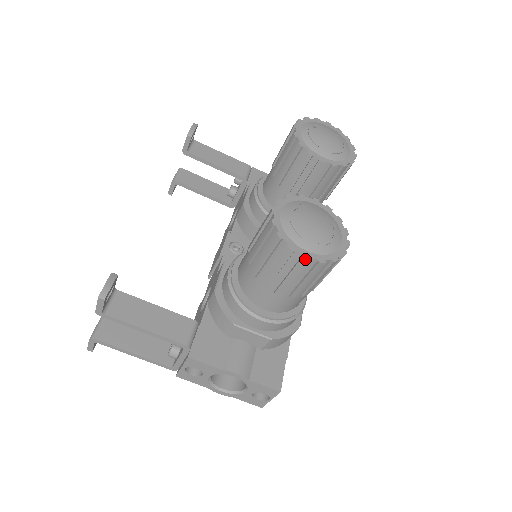
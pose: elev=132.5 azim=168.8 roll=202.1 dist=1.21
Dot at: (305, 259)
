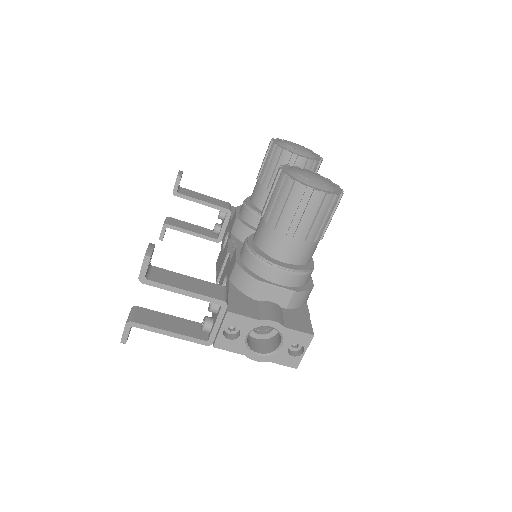
Dot at: (316, 191)
